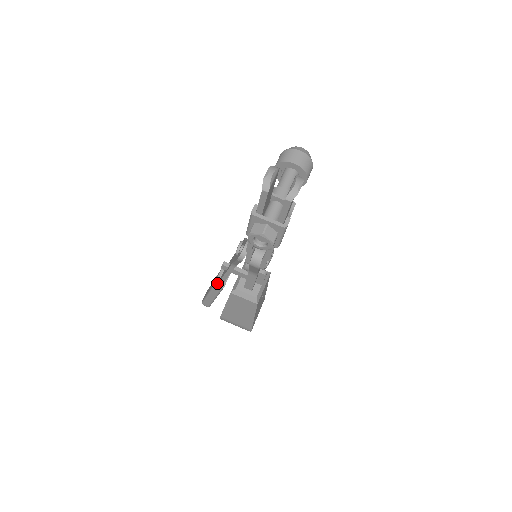
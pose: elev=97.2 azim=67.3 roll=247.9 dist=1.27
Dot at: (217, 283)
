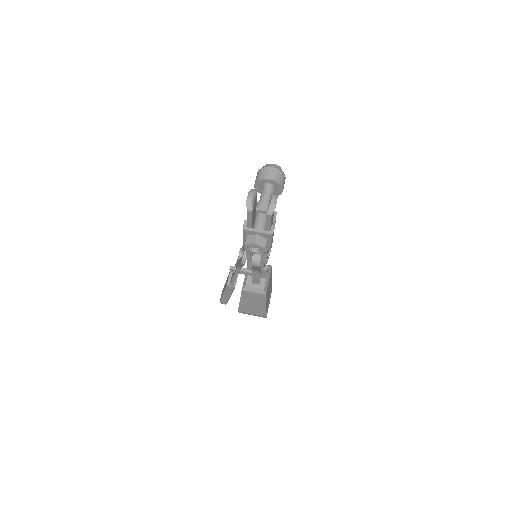
Dot at: (229, 284)
